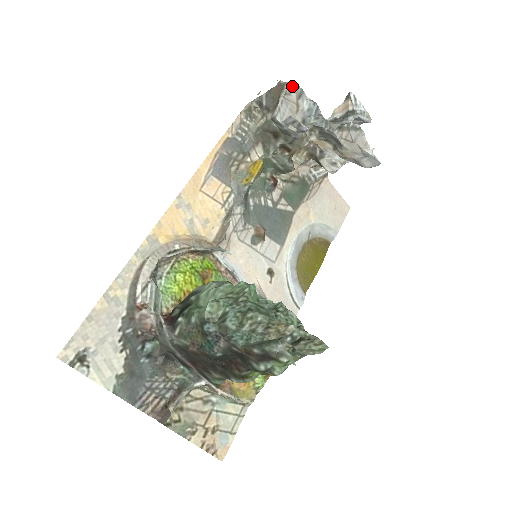
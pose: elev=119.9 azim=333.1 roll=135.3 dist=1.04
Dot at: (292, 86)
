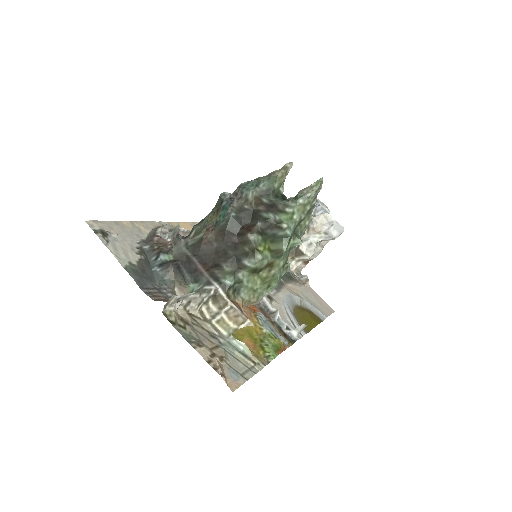
Dot at: occluded
